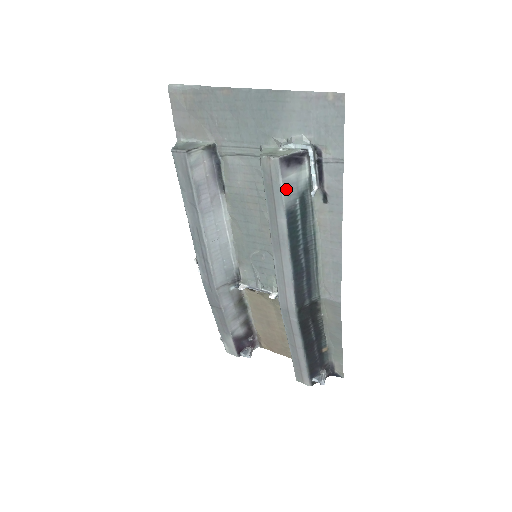
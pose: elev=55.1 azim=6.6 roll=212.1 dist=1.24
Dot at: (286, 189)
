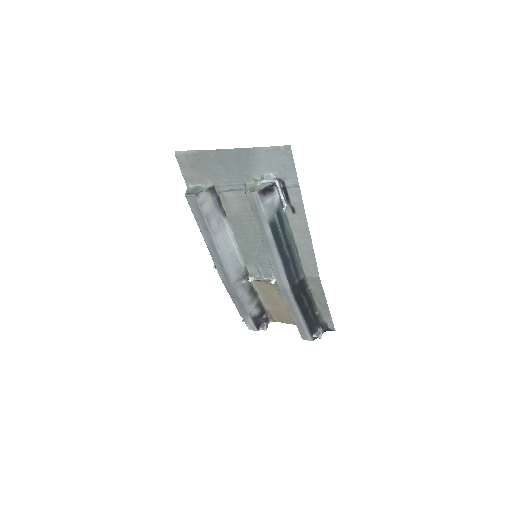
Dot at: (266, 210)
